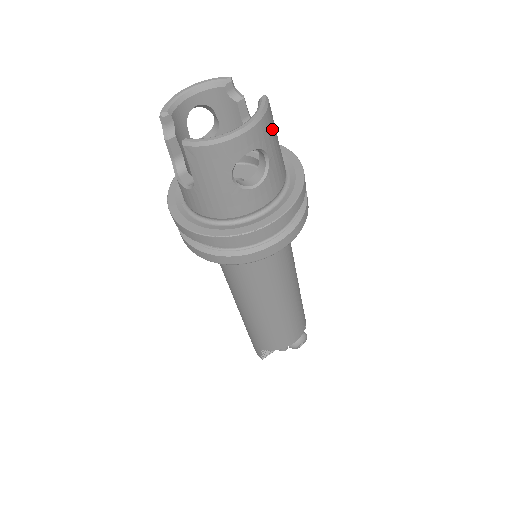
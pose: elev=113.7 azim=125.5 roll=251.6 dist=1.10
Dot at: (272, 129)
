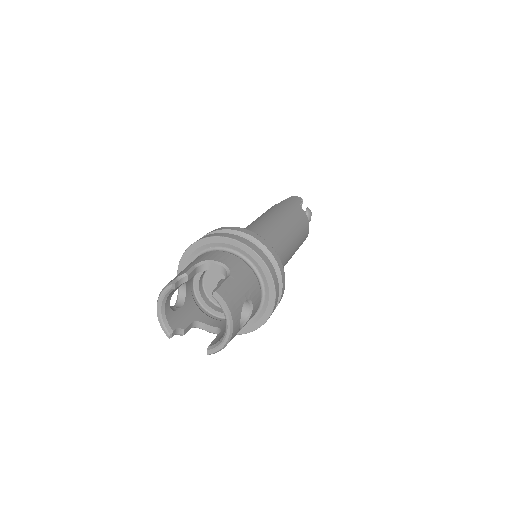
Dot at: (233, 293)
